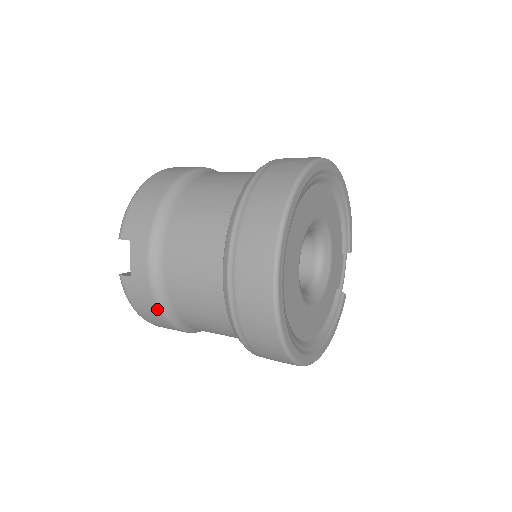
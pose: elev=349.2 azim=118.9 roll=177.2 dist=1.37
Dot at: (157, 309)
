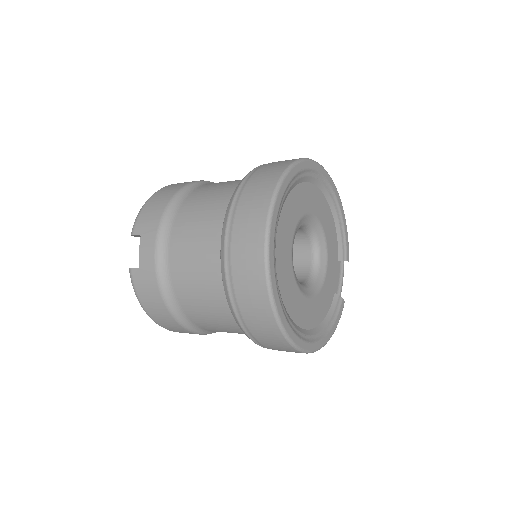
Dot at: (161, 299)
